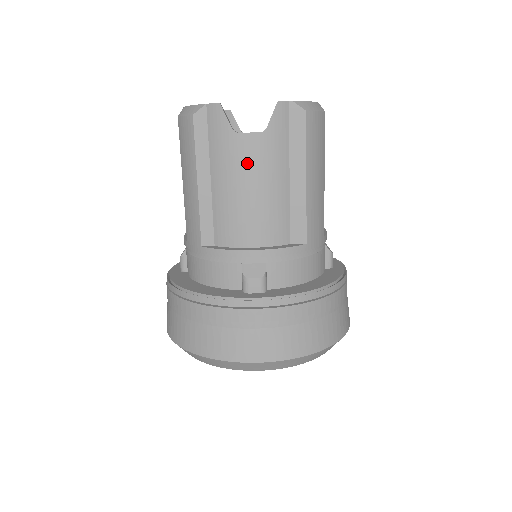
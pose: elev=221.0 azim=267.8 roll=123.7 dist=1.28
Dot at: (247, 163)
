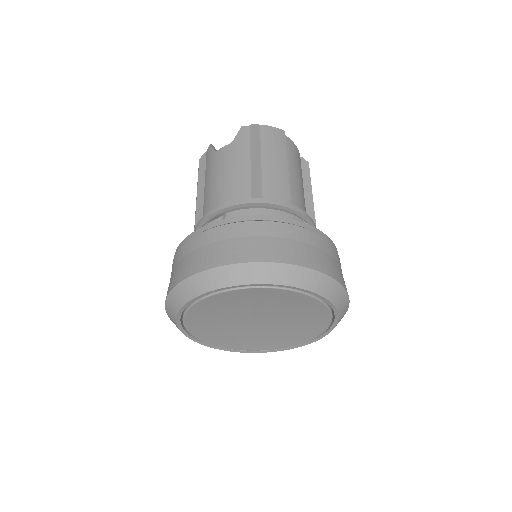
Dot at: (221, 163)
